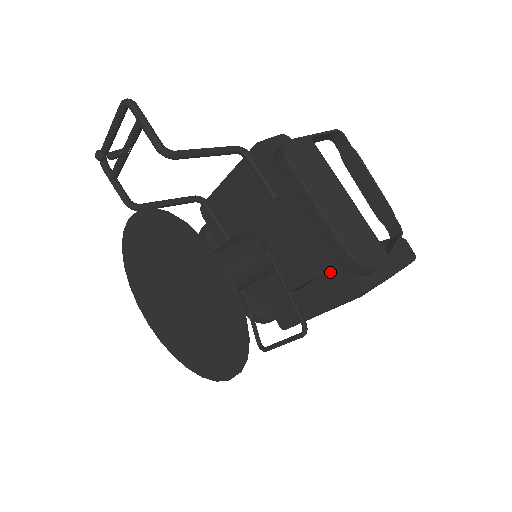
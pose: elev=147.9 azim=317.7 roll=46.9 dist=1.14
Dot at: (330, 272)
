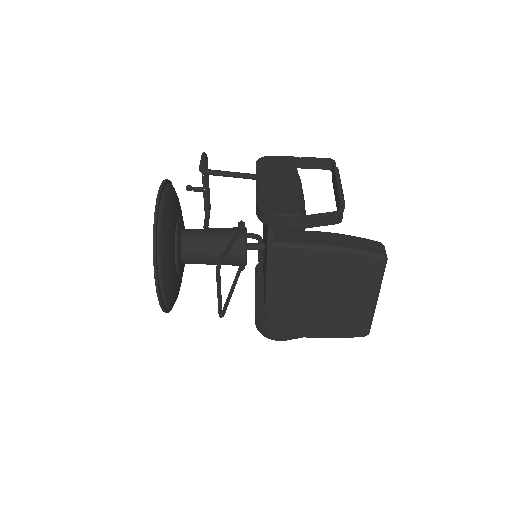
Dot at: occluded
